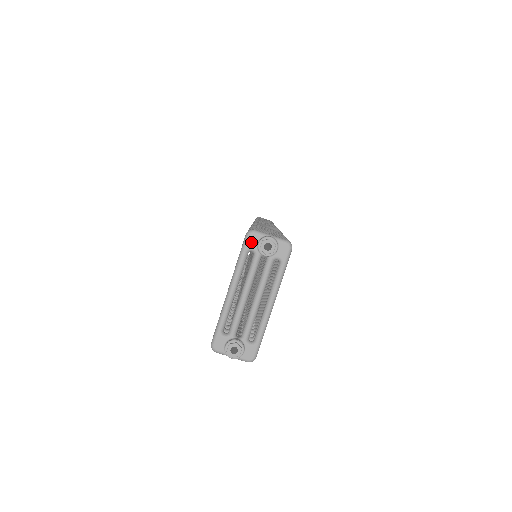
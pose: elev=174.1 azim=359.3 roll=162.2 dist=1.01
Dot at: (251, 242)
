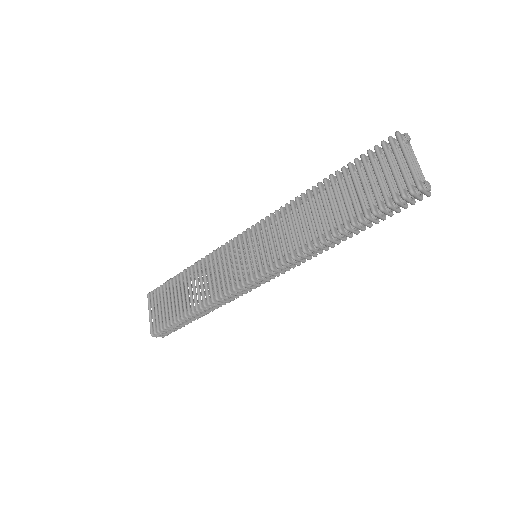
Dot at: (401, 136)
